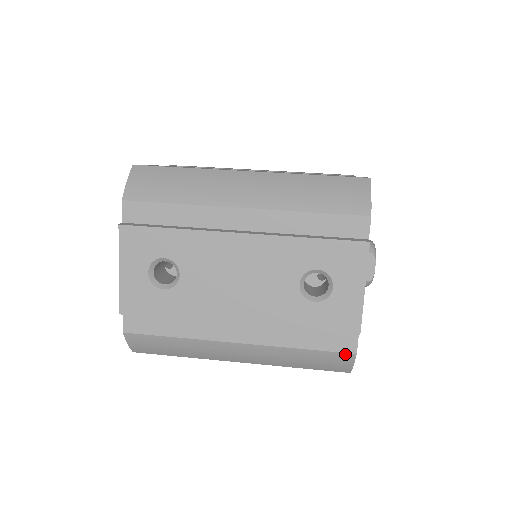
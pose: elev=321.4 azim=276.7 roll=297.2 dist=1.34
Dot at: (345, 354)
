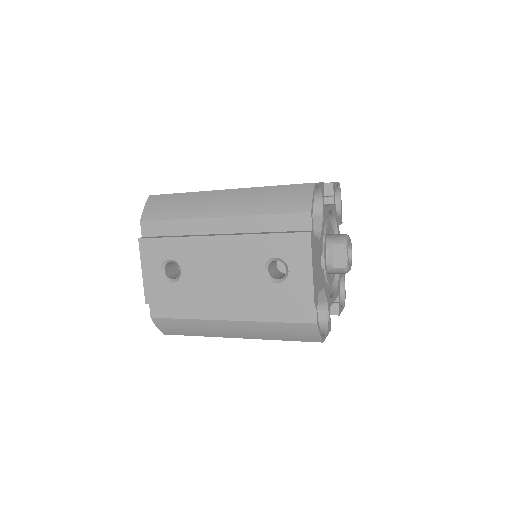
Dot at: (309, 324)
